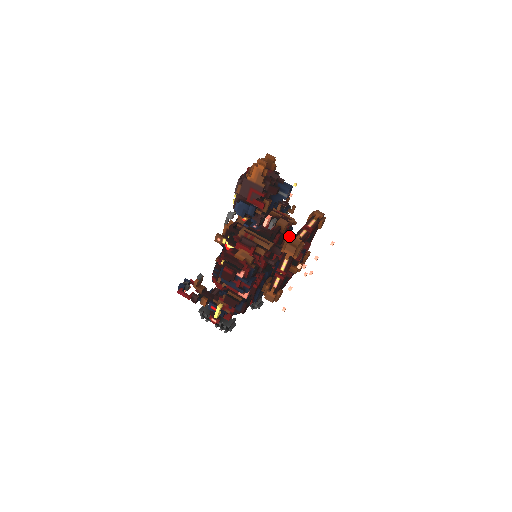
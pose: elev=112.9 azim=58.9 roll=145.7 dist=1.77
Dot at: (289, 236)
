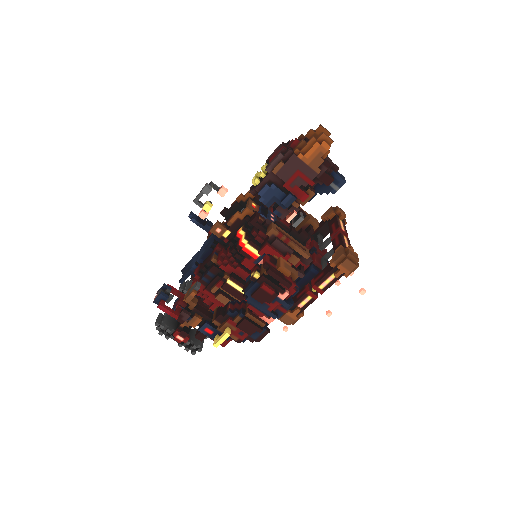
Dot at: (341, 246)
